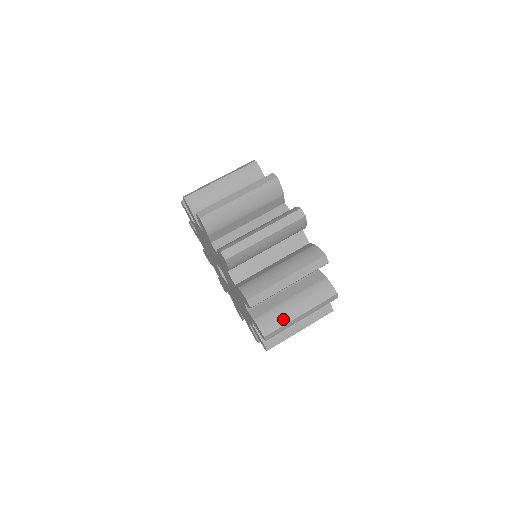
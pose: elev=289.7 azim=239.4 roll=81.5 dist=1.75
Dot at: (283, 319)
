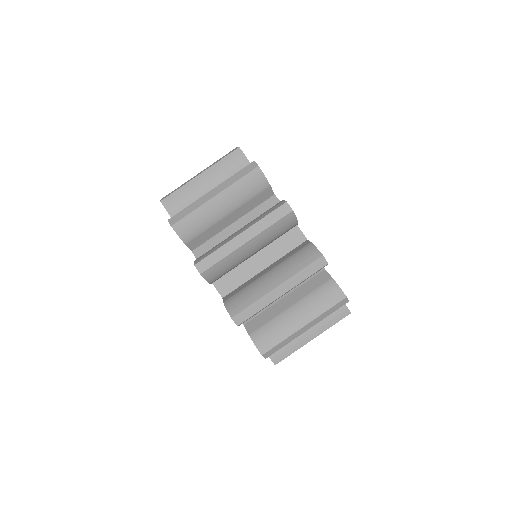
Dot at: (283, 333)
